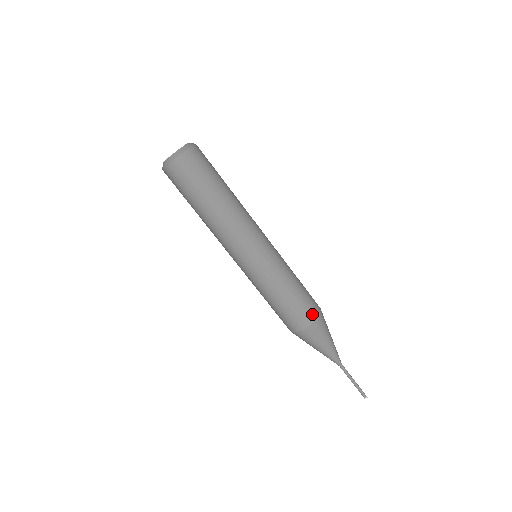
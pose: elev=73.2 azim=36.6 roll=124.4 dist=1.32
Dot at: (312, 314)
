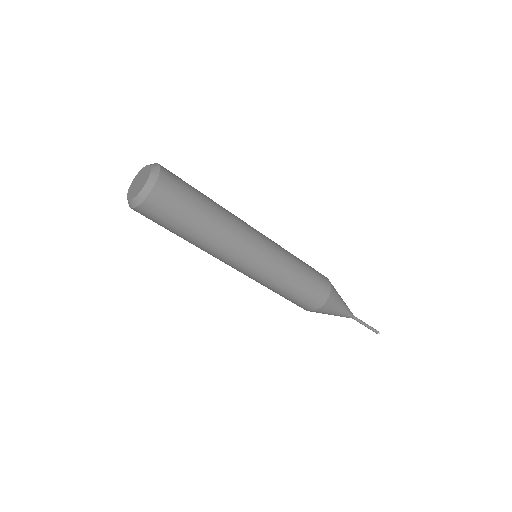
Dot at: (309, 308)
